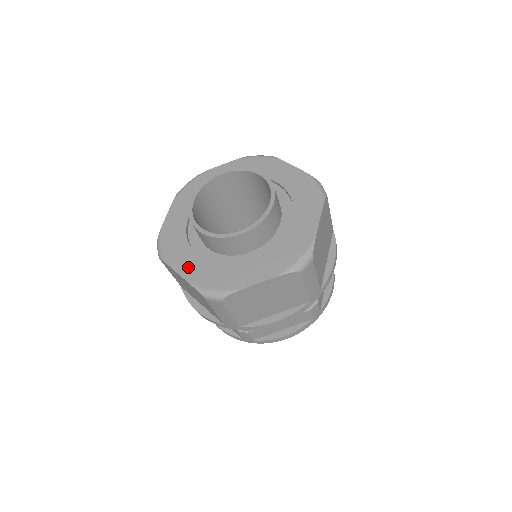
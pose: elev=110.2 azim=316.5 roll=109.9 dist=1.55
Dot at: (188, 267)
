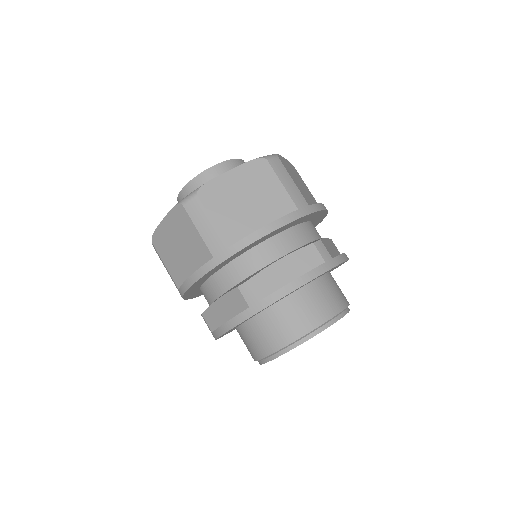
Dot at: occluded
